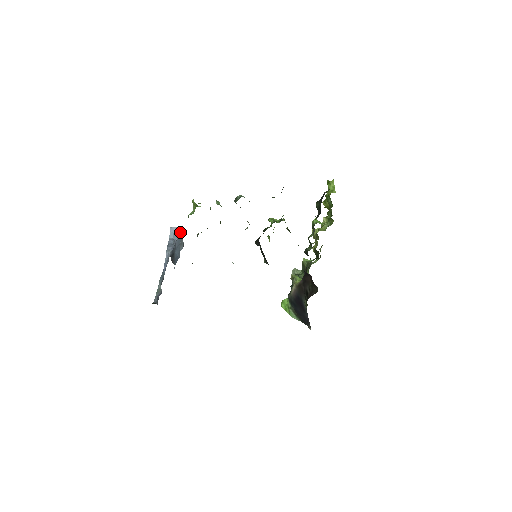
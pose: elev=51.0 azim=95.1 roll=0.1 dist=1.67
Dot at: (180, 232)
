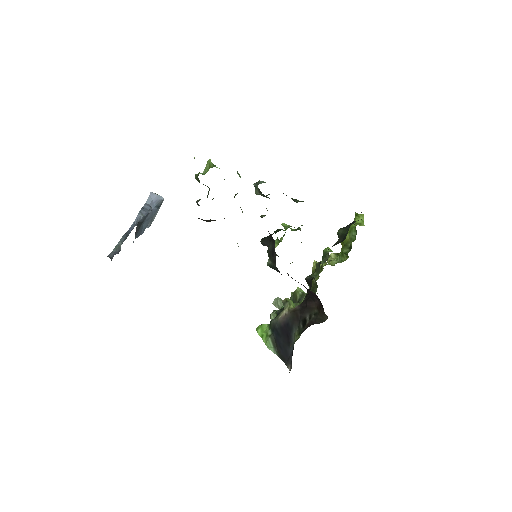
Dot at: (160, 203)
